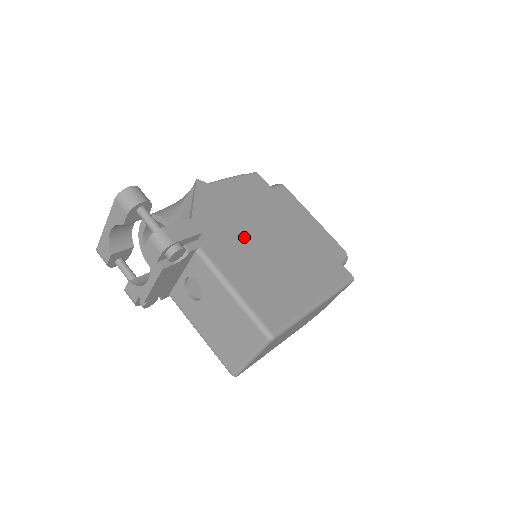
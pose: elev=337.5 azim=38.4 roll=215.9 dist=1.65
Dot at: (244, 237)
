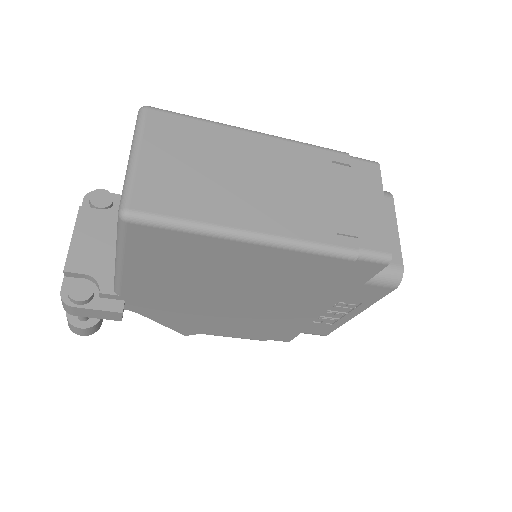
Dot at: occluded
